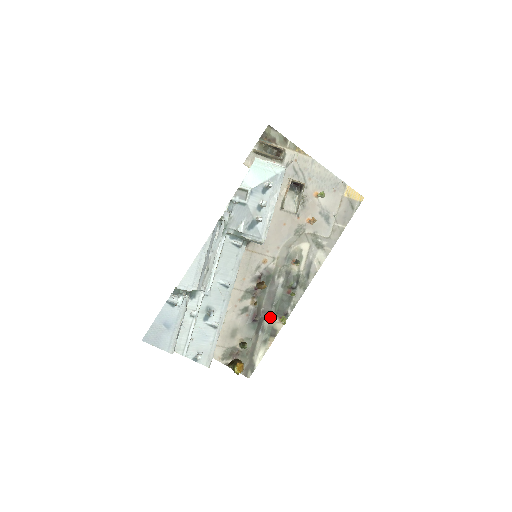
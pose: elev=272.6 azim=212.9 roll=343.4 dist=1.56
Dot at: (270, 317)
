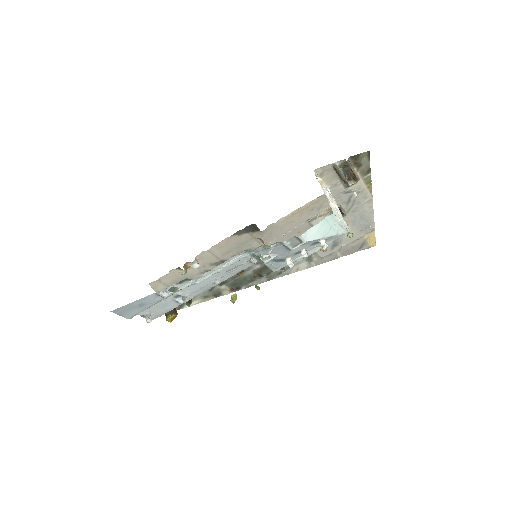
Dot at: (225, 285)
